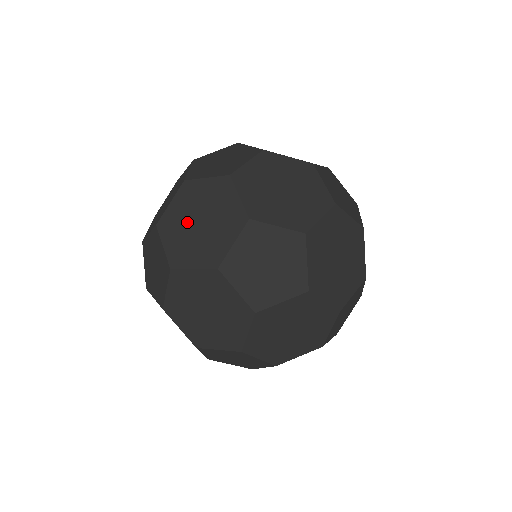
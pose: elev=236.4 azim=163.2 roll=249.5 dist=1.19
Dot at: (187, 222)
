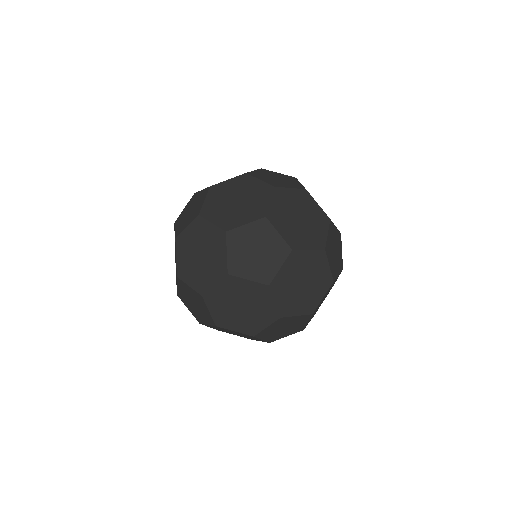
Dot at: (193, 261)
